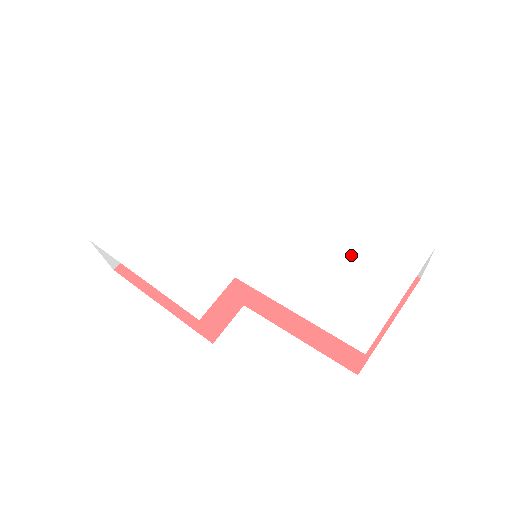
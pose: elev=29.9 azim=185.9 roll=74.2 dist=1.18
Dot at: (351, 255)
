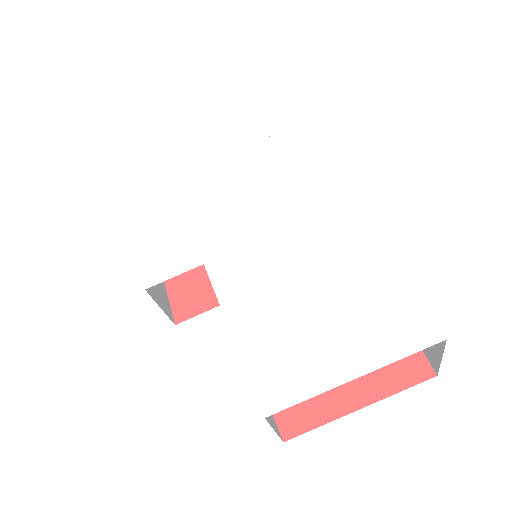
Dot at: (333, 298)
